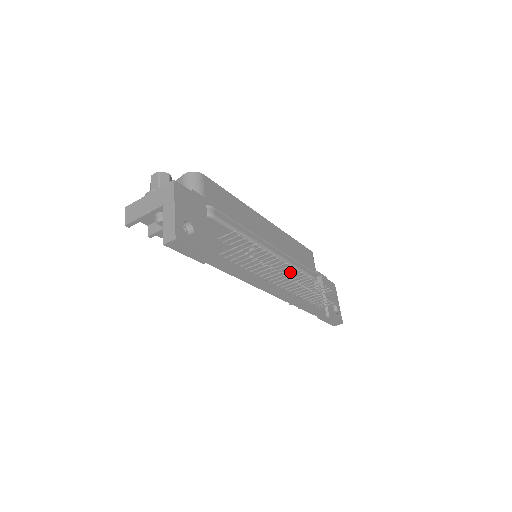
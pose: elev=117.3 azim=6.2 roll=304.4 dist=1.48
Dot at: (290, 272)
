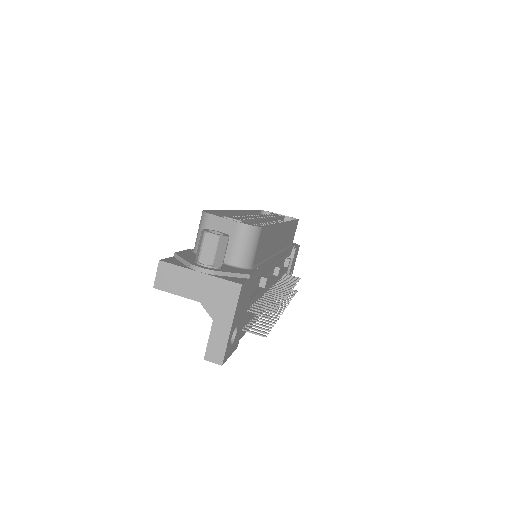
Dot at: occluded
